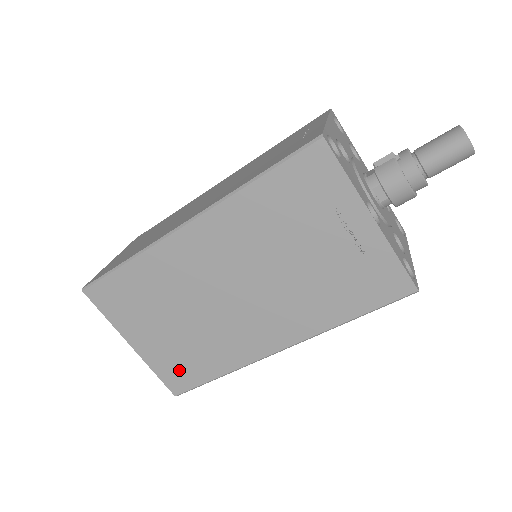
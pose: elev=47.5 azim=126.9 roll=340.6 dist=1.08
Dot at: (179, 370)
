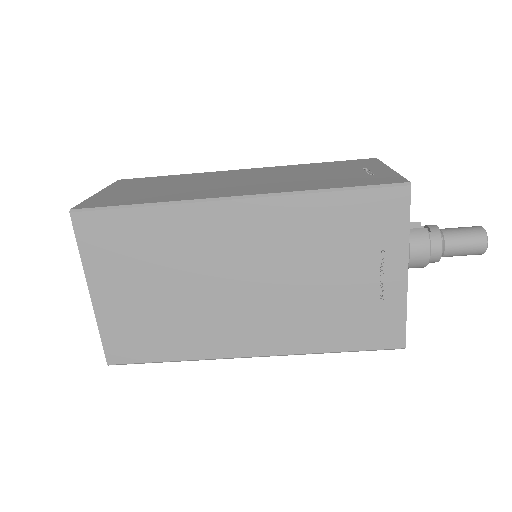
Dot at: (131, 339)
